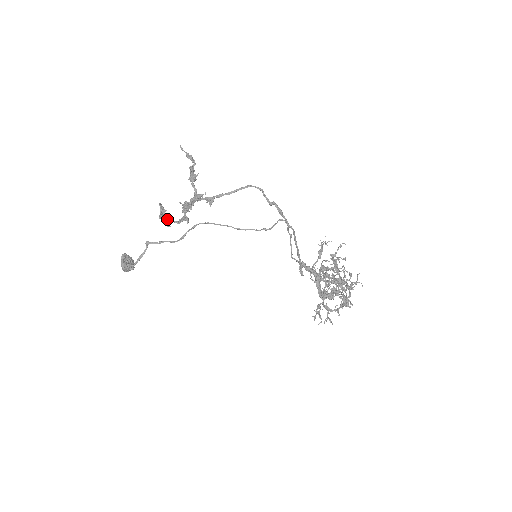
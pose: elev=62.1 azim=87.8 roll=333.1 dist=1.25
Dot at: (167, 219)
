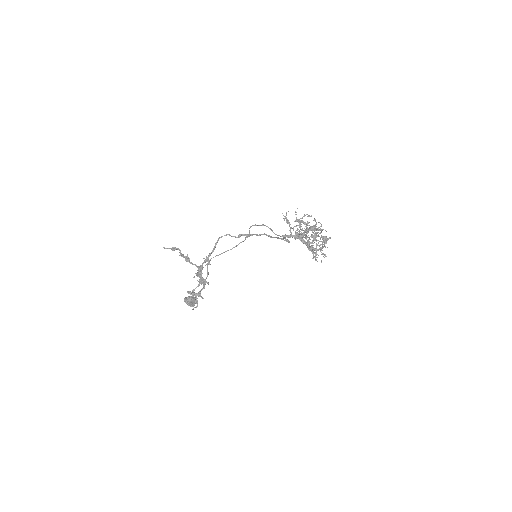
Dot at: (198, 294)
